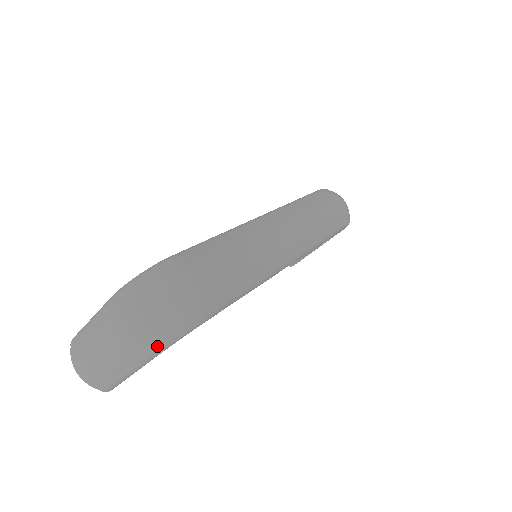
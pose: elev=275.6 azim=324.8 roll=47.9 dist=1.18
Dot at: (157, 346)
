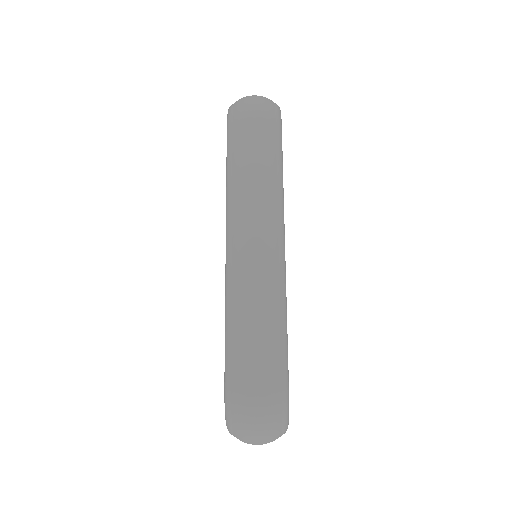
Dot at: (283, 433)
